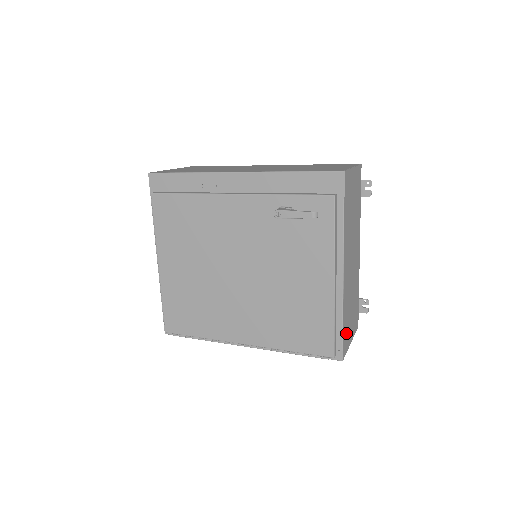
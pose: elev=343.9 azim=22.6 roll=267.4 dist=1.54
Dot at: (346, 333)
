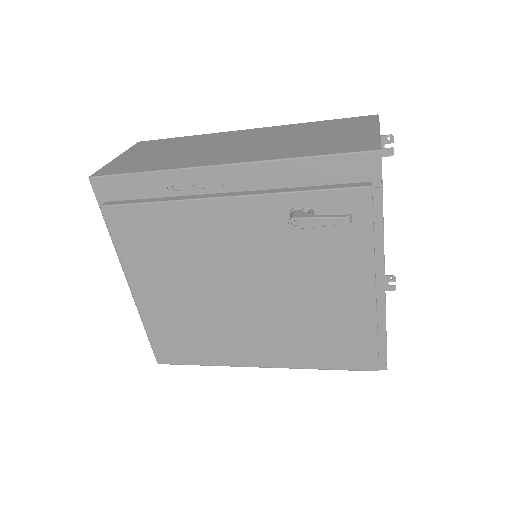
Dot at: occluded
